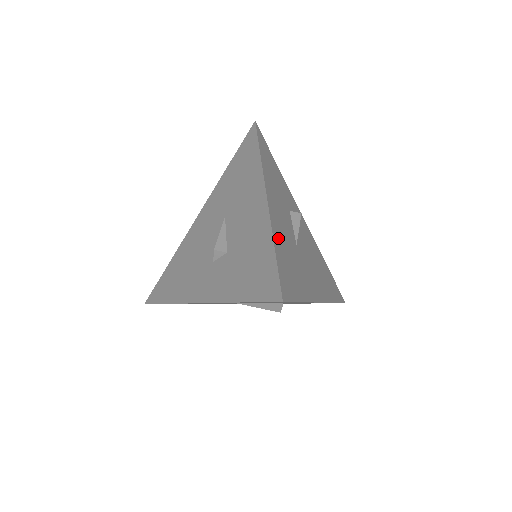
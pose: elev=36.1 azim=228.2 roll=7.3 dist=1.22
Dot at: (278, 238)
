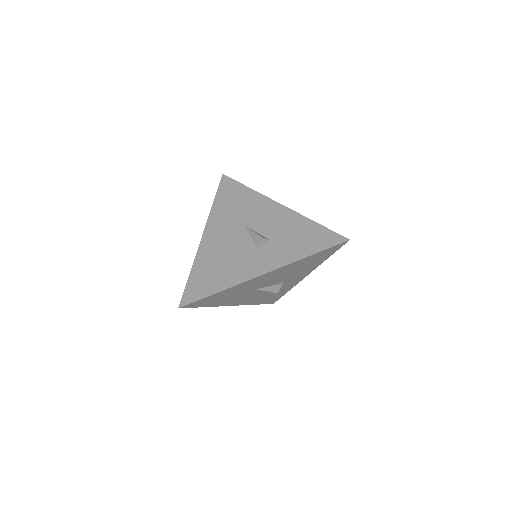
Dot at: occluded
